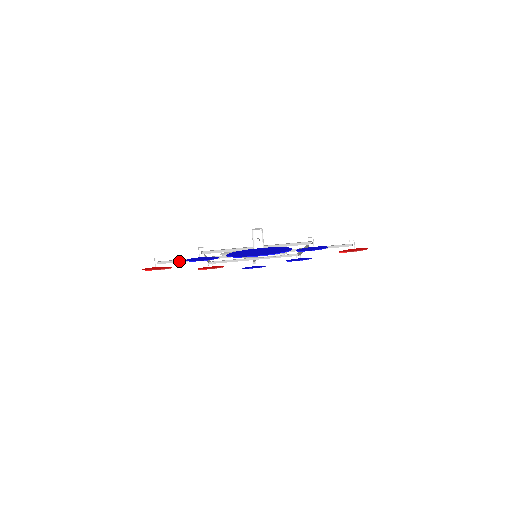
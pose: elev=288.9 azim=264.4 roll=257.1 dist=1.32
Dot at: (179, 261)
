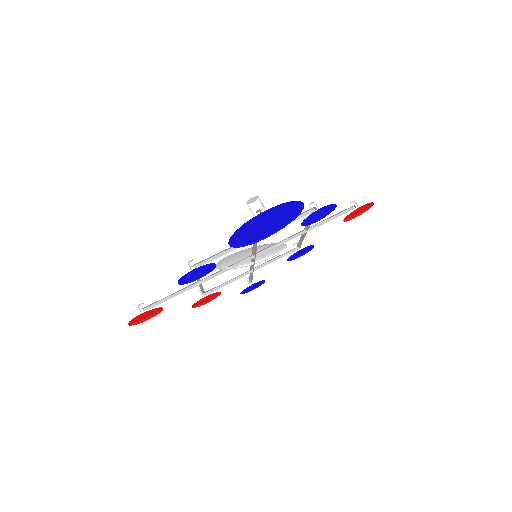
Dot at: (168, 298)
